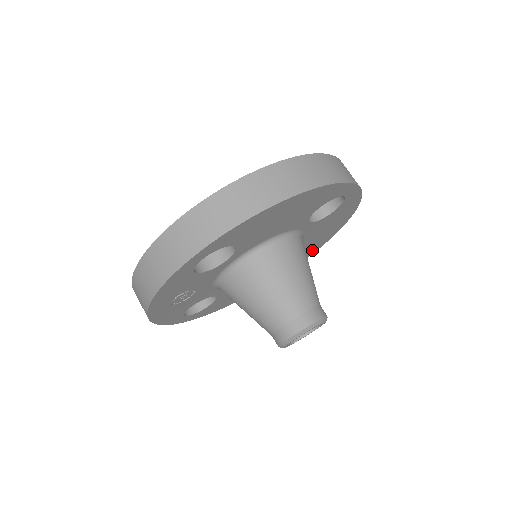
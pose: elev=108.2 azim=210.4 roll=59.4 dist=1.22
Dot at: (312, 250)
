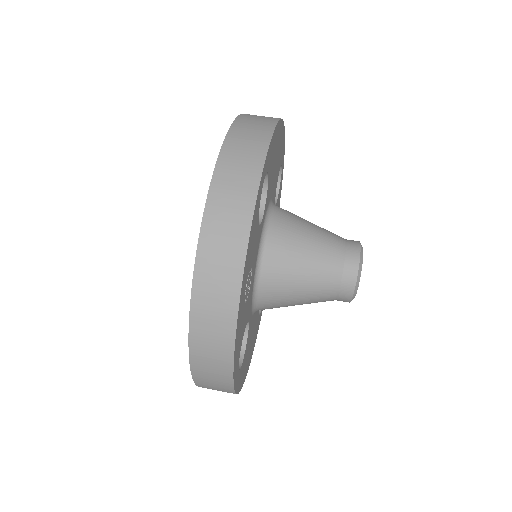
Dot at: occluded
